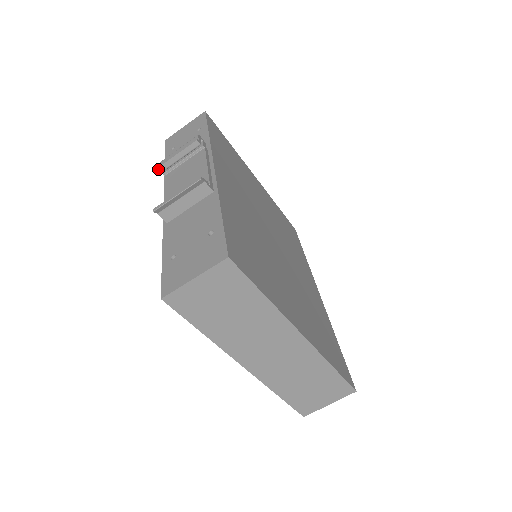
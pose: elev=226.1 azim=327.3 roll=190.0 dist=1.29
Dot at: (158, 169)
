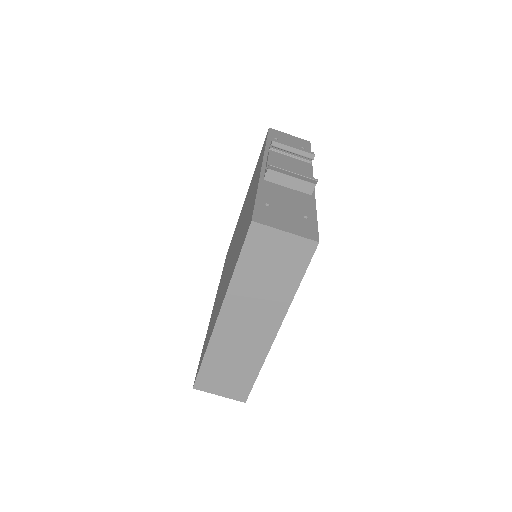
Dot at: (274, 142)
